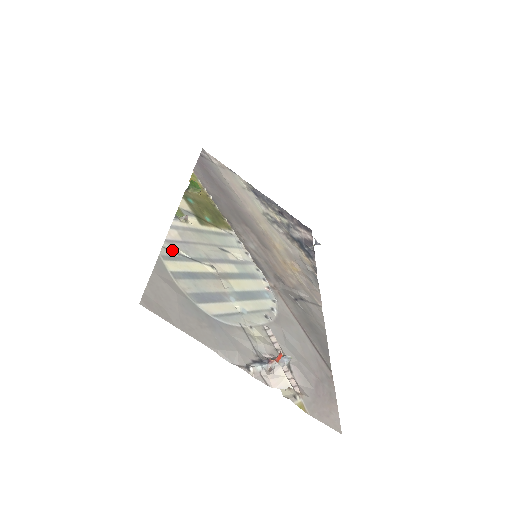
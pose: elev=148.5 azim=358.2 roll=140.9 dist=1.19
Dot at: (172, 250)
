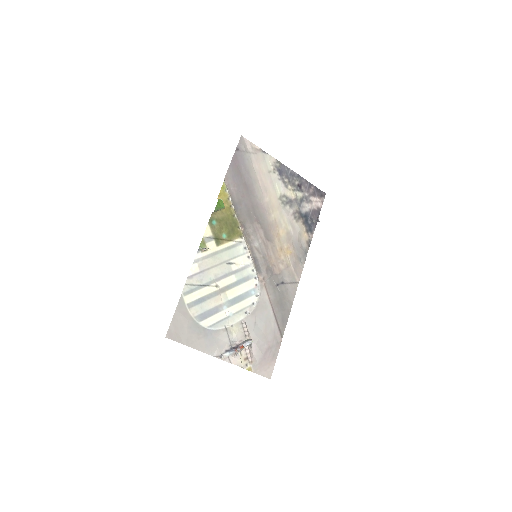
Dot at: (191, 284)
